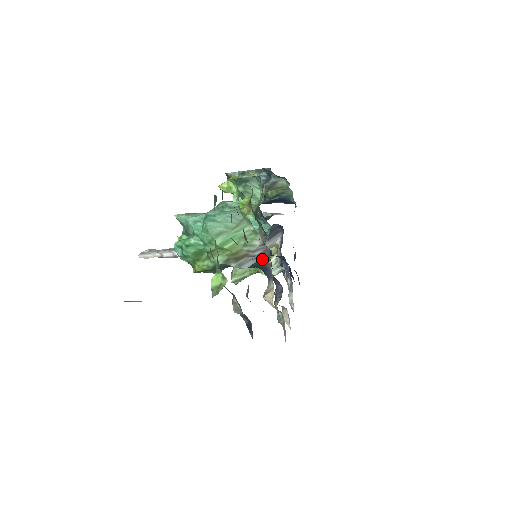
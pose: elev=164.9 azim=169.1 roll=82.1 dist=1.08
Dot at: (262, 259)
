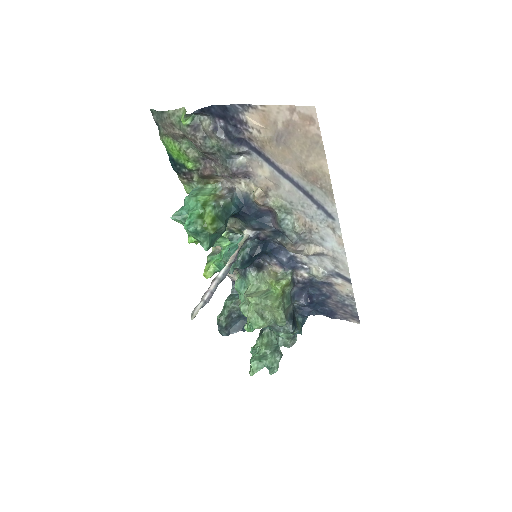
Dot at: (233, 193)
